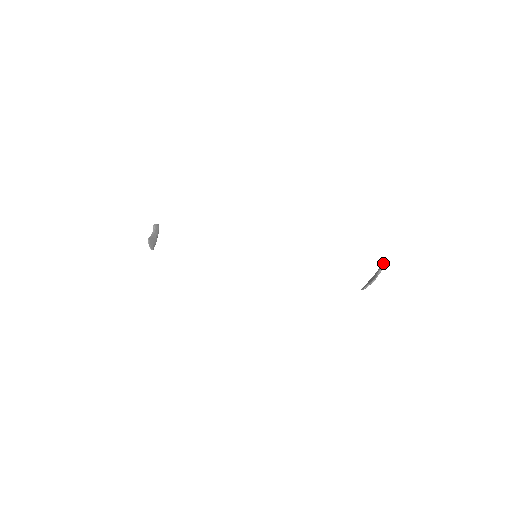
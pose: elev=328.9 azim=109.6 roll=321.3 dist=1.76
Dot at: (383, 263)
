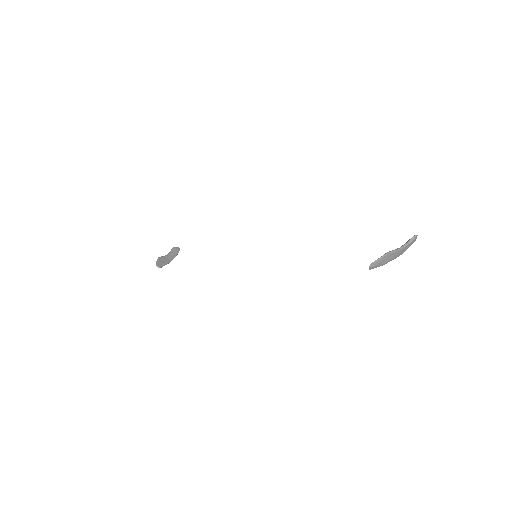
Dot at: (414, 235)
